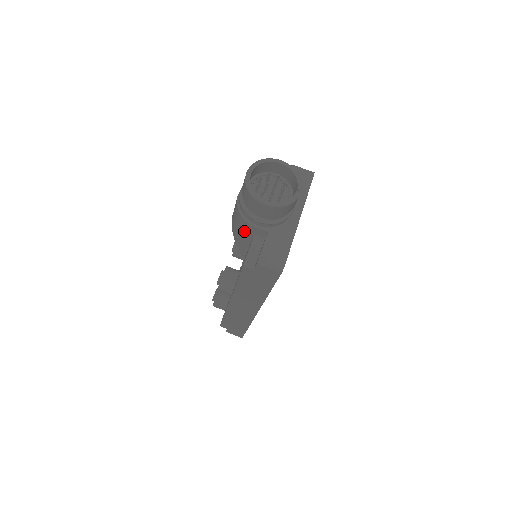
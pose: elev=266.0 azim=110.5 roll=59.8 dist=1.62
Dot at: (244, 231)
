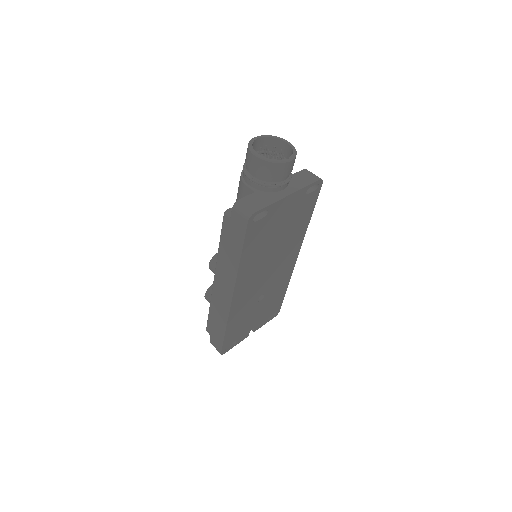
Dot at: (240, 194)
